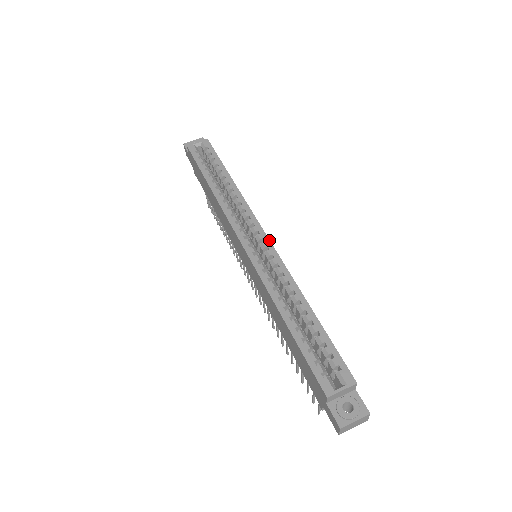
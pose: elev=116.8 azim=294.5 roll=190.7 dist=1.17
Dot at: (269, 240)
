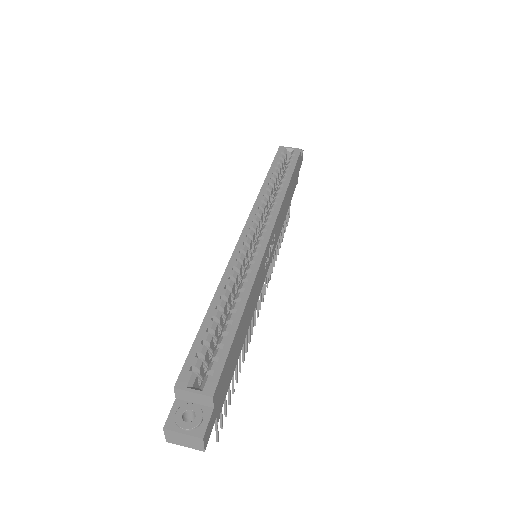
Dot at: (268, 241)
